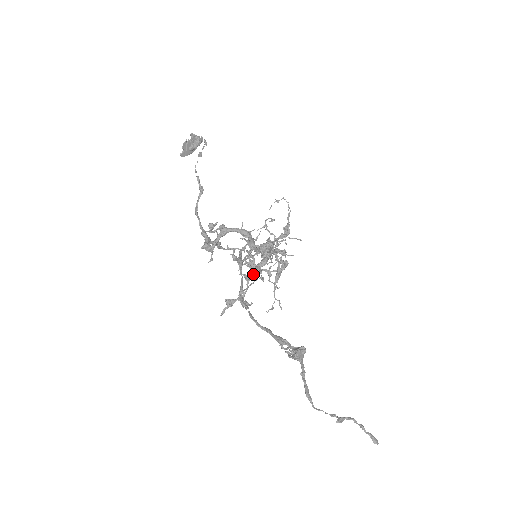
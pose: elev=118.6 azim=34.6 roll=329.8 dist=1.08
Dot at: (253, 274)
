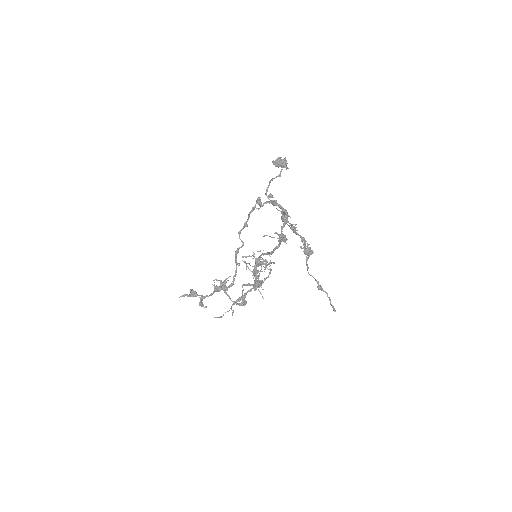
Dot at: (225, 286)
